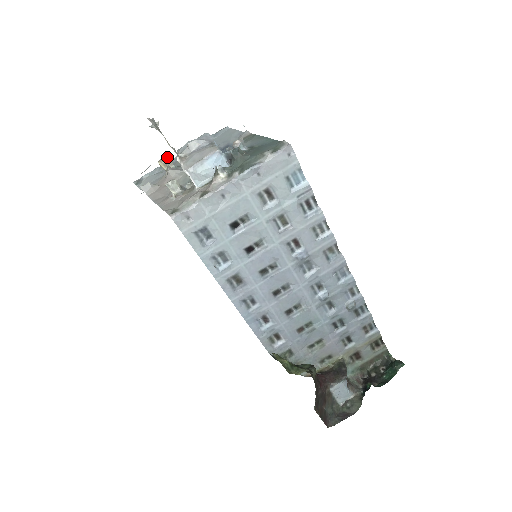
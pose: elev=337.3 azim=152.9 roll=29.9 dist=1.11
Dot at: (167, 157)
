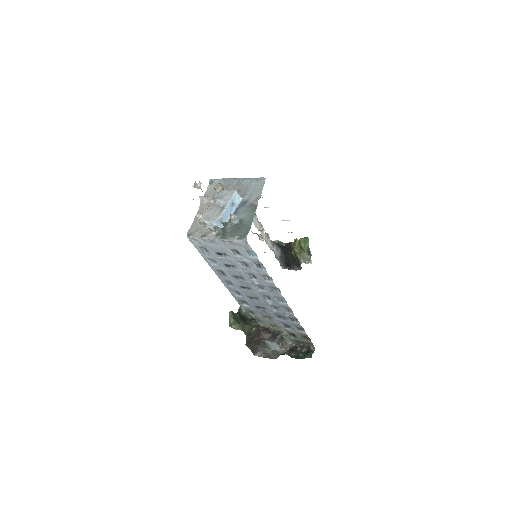
Dot at: (219, 187)
